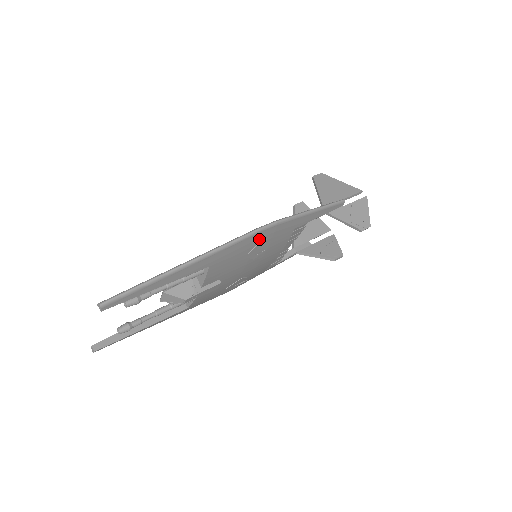
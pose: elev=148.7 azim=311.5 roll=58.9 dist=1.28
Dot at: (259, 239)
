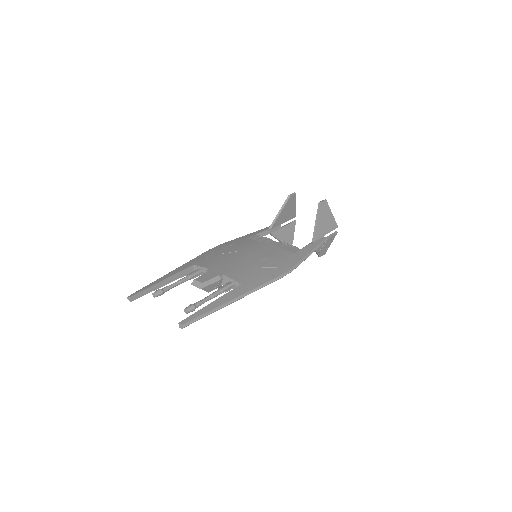
Dot at: occluded
